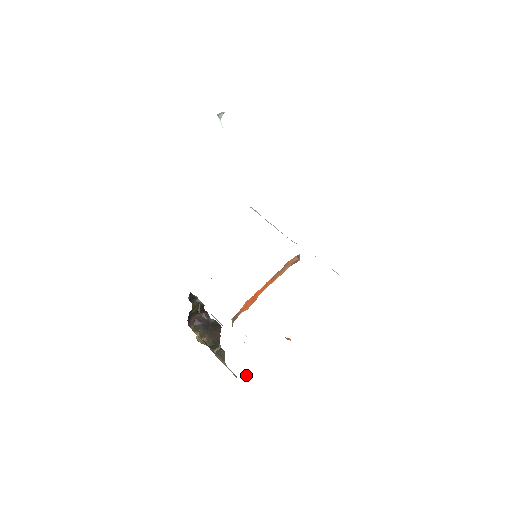
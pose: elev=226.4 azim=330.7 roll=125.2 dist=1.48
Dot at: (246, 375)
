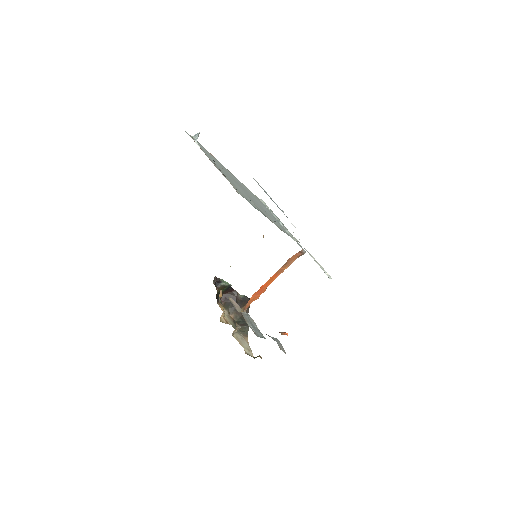
Dot at: (258, 356)
